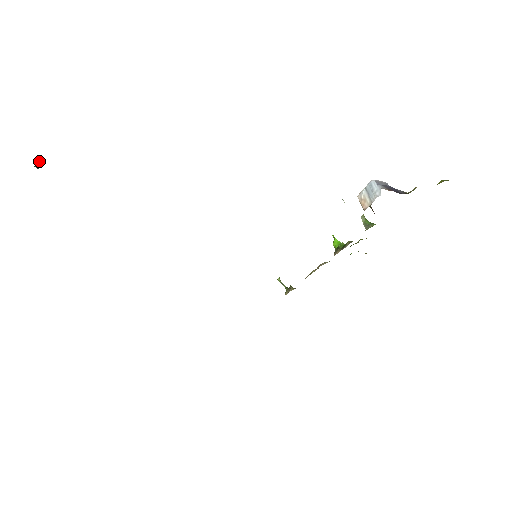
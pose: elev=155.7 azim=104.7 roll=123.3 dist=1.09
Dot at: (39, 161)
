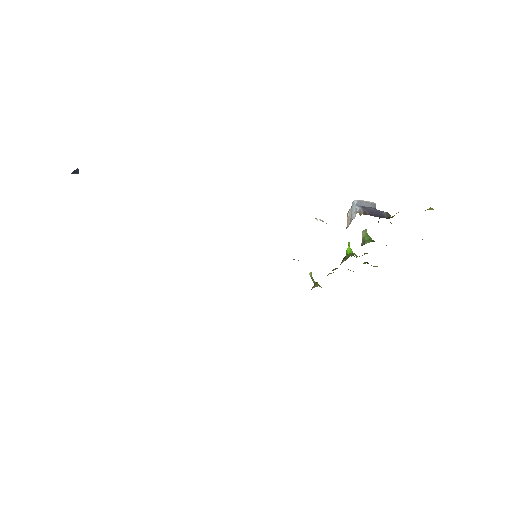
Dot at: (76, 169)
